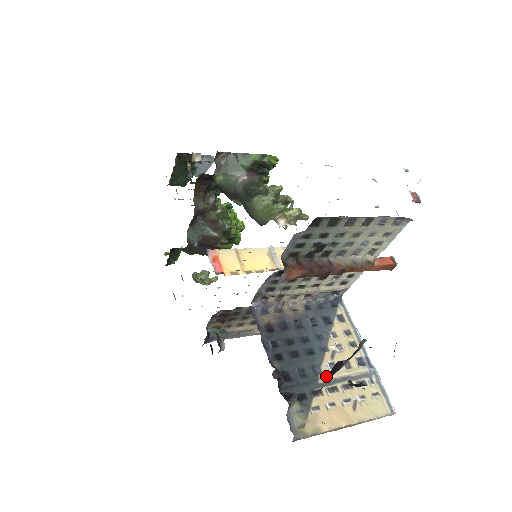
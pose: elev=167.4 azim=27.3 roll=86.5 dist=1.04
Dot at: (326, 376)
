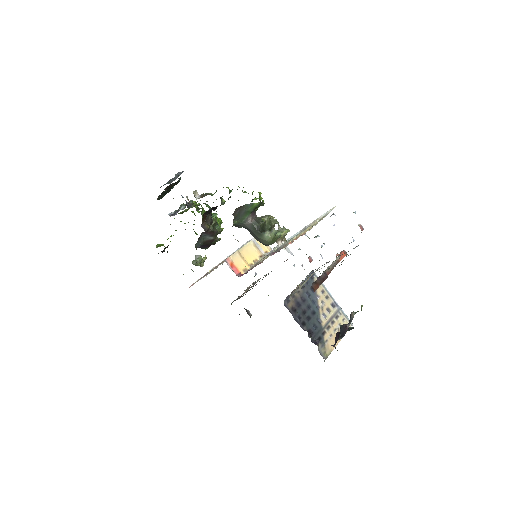
Dot at: (324, 322)
